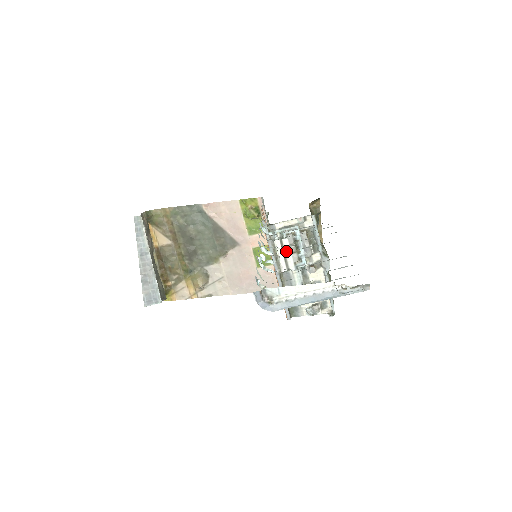
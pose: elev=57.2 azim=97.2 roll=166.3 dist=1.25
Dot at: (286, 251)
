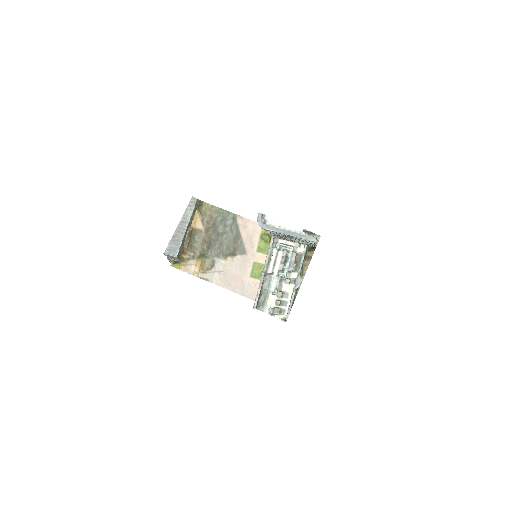
Dot at: (277, 260)
